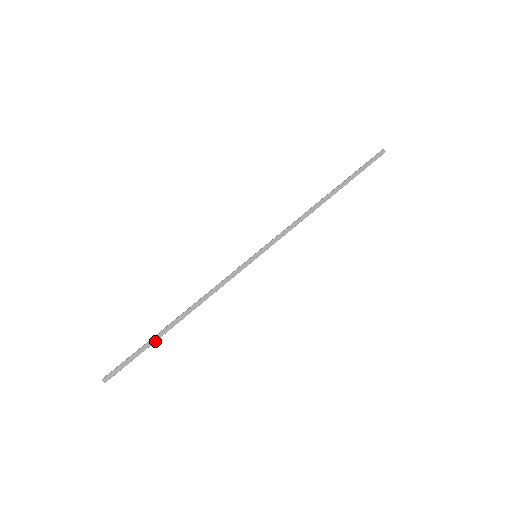
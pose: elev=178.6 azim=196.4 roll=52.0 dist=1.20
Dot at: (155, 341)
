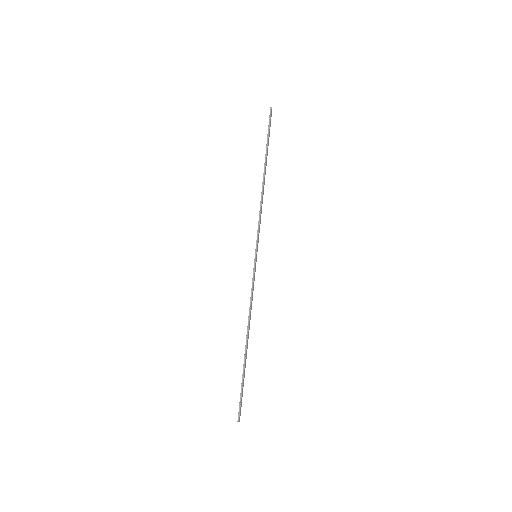
Dot at: occluded
